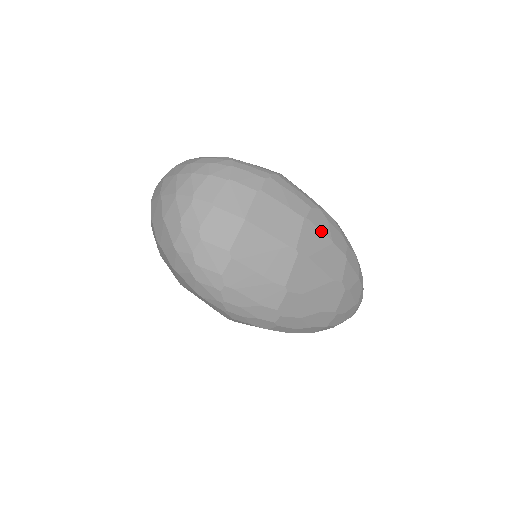
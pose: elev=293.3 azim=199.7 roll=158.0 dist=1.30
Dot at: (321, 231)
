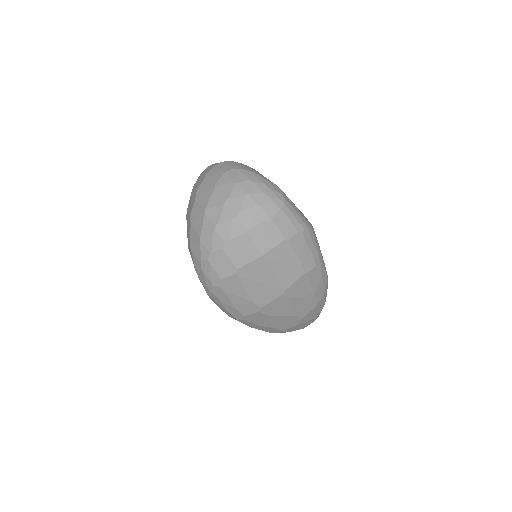
Dot at: (311, 284)
